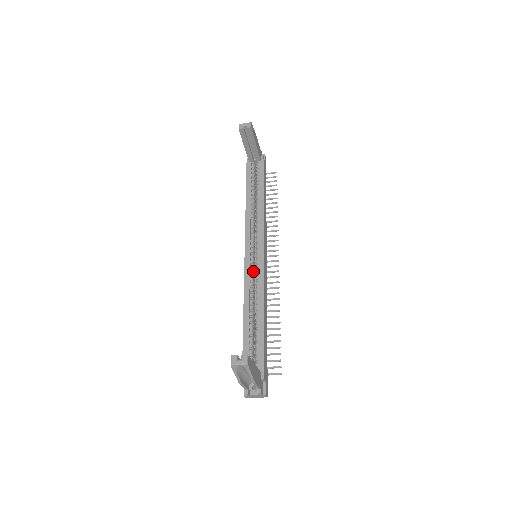
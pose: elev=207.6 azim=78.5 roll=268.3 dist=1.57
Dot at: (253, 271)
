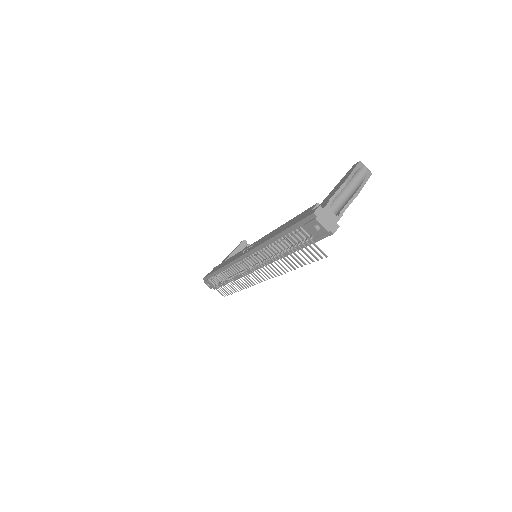
Dot at: occluded
